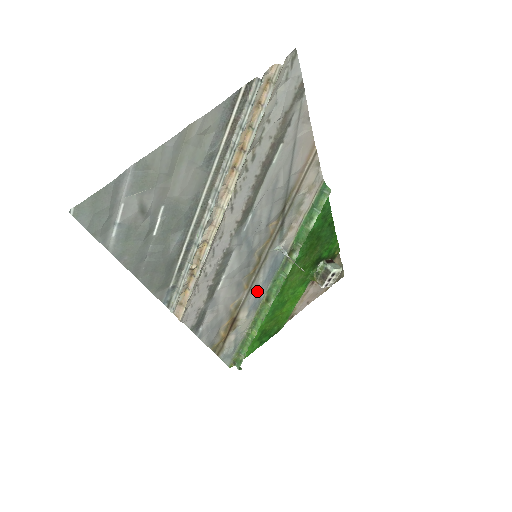
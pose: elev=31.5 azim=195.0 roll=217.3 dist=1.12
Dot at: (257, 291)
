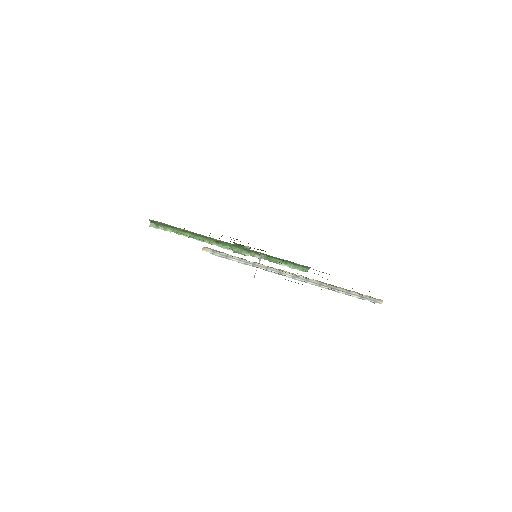
Dot at: occluded
